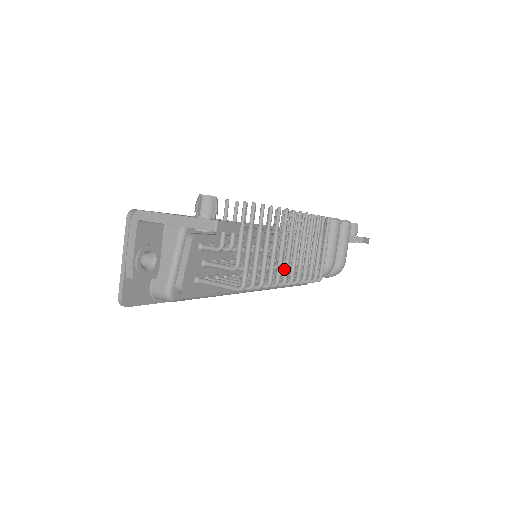
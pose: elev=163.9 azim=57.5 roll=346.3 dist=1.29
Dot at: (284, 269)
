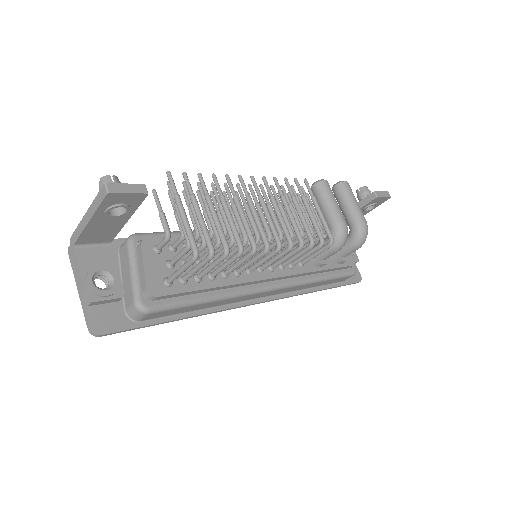
Dot at: occluded
